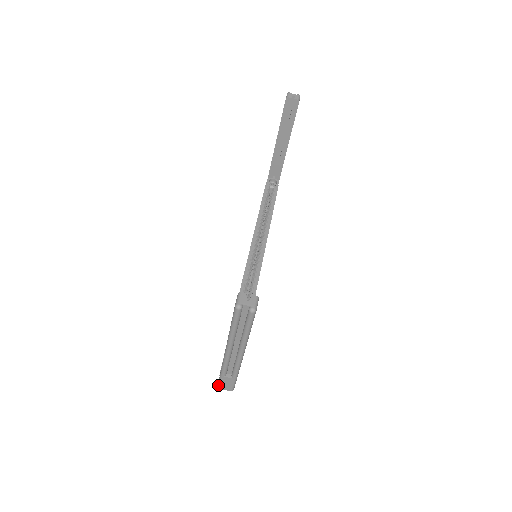
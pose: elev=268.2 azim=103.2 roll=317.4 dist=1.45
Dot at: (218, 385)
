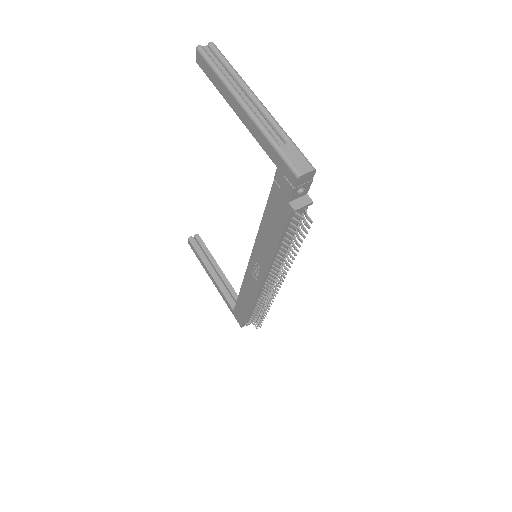
Dot at: (294, 172)
